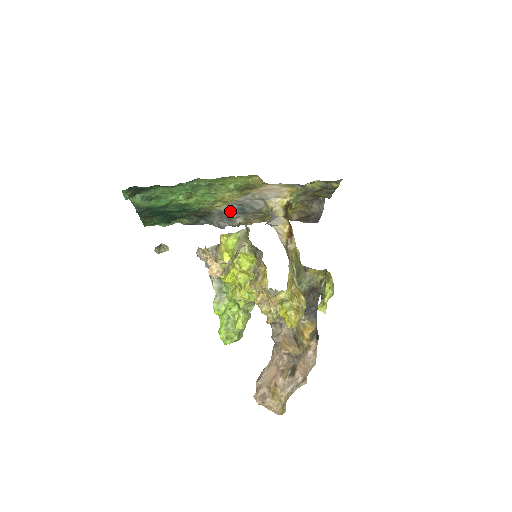
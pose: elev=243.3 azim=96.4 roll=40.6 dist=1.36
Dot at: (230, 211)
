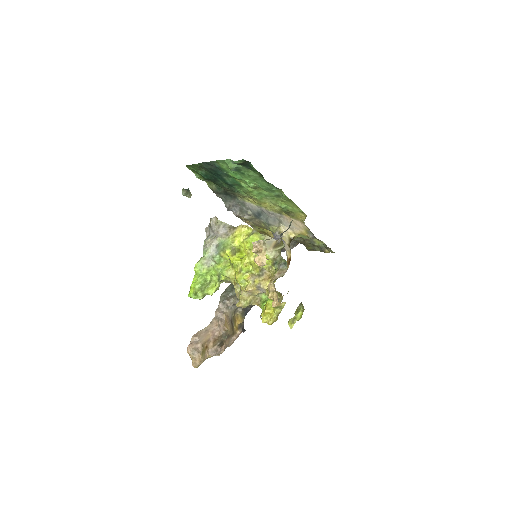
Dot at: (250, 208)
